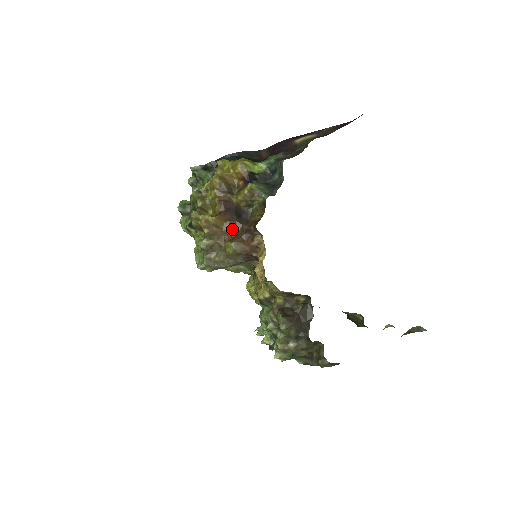
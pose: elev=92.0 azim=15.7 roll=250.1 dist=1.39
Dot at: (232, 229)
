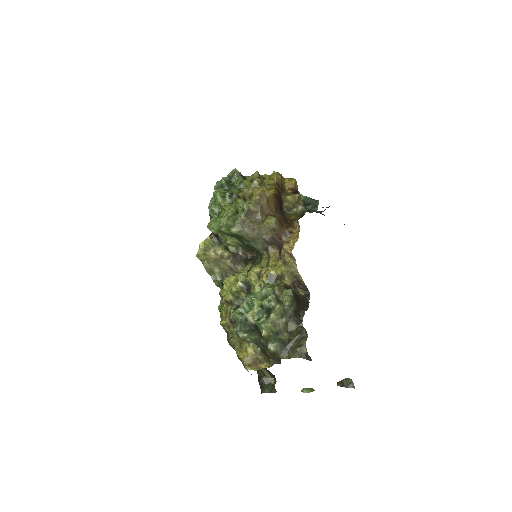
Dot at: (274, 212)
